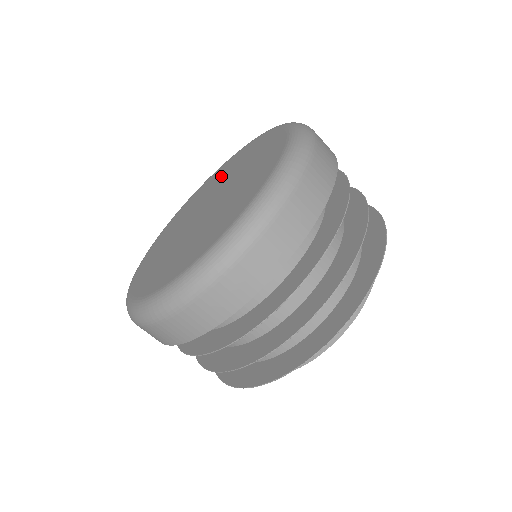
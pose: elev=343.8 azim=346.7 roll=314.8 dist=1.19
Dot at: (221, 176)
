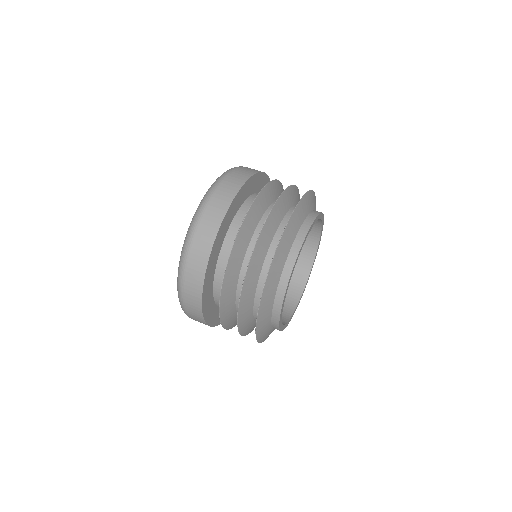
Dot at: occluded
